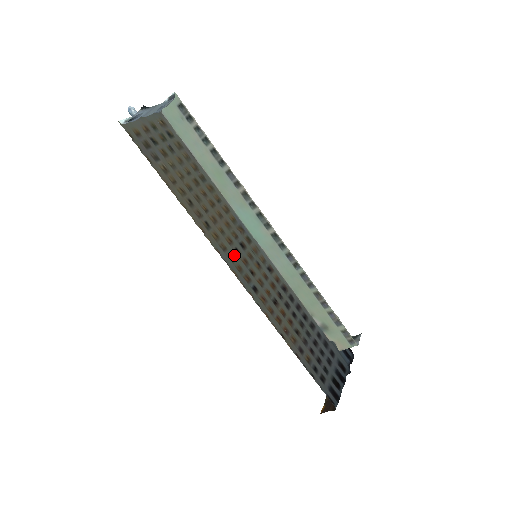
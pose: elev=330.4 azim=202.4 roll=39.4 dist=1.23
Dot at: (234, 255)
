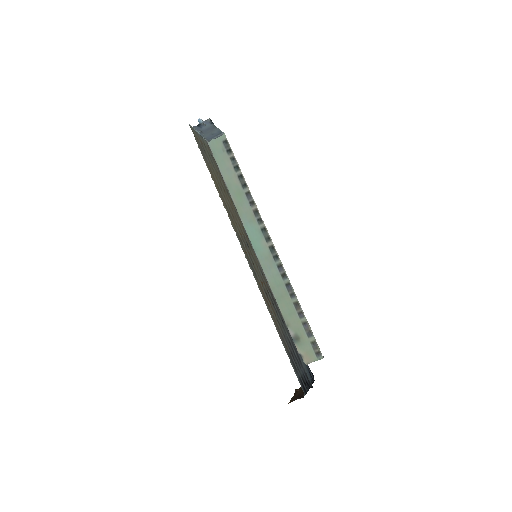
Dot at: (243, 243)
